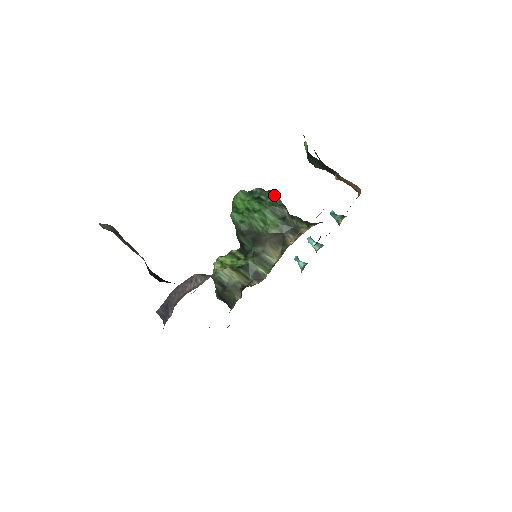
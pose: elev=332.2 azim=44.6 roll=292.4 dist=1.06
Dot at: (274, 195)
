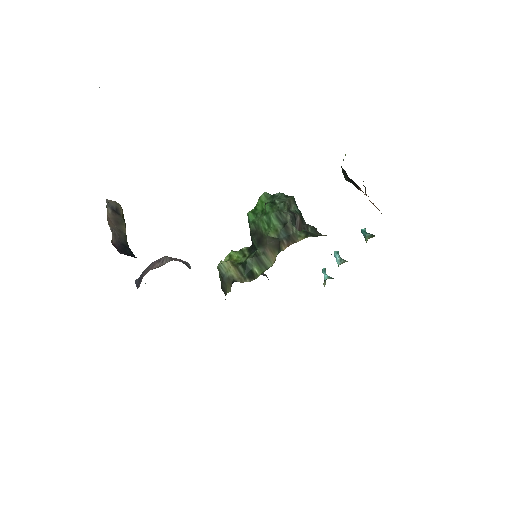
Dot at: (290, 201)
